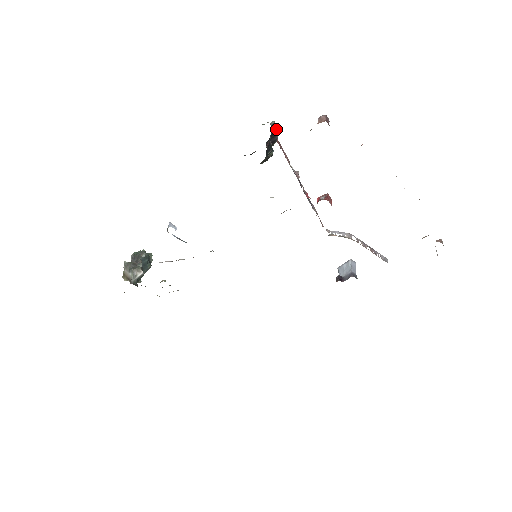
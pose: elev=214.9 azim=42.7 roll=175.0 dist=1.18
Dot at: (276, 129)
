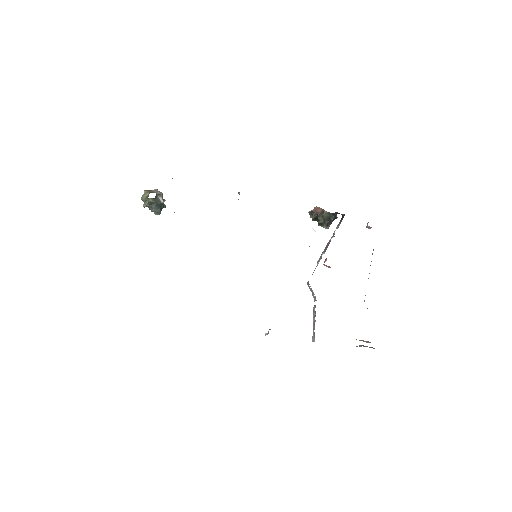
Dot at: (329, 225)
